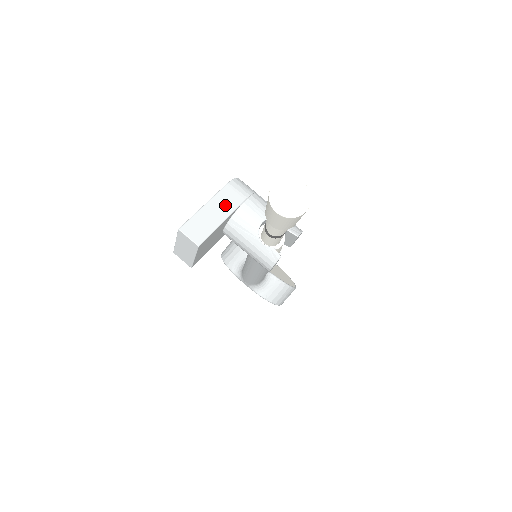
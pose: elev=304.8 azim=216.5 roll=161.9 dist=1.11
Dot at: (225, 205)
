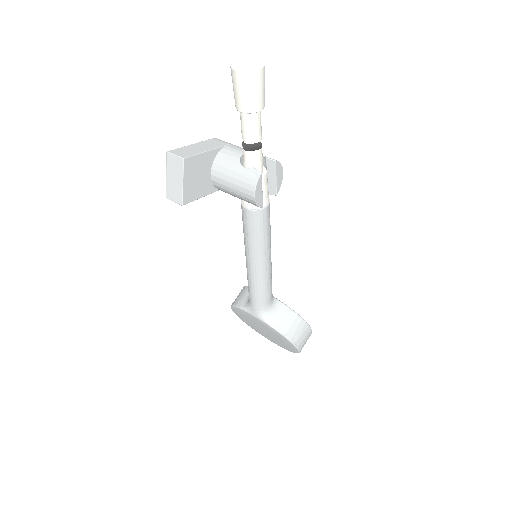
Dot at: (209, 145)
